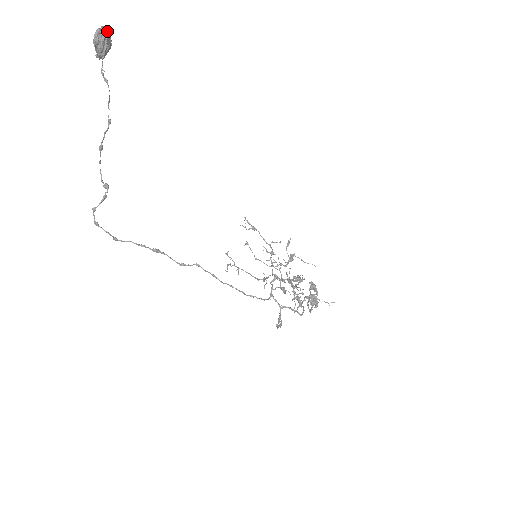
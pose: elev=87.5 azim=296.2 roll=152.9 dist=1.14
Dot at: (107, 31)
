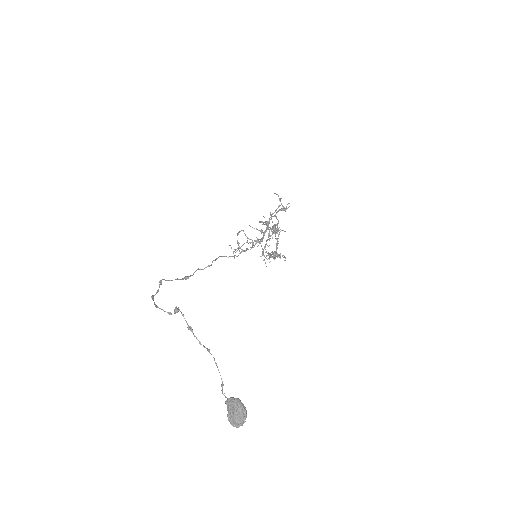
Dot at: (245, 419)
